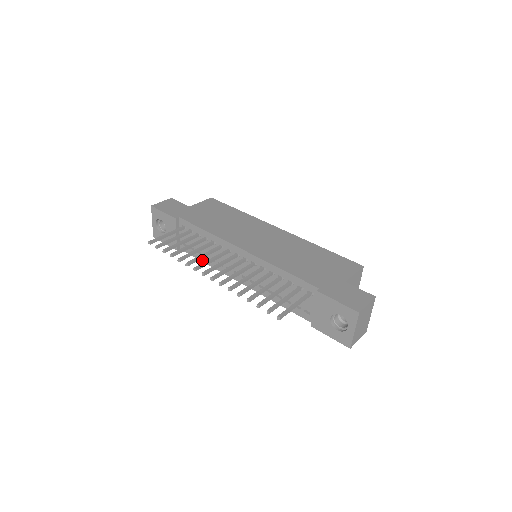
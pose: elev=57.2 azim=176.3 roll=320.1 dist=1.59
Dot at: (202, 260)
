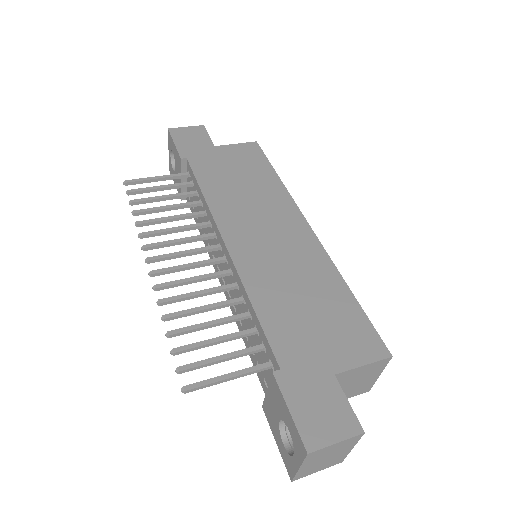
Dot at: occluded
